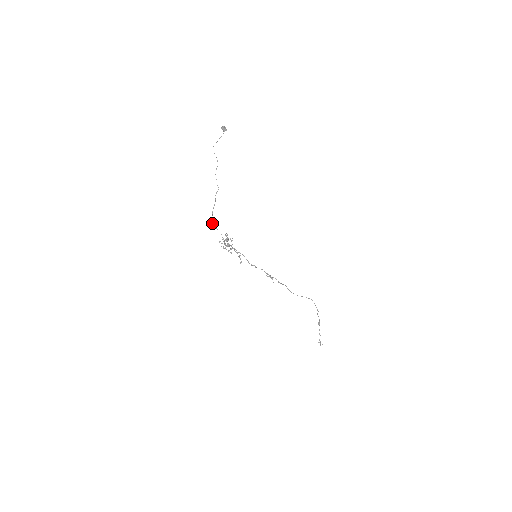
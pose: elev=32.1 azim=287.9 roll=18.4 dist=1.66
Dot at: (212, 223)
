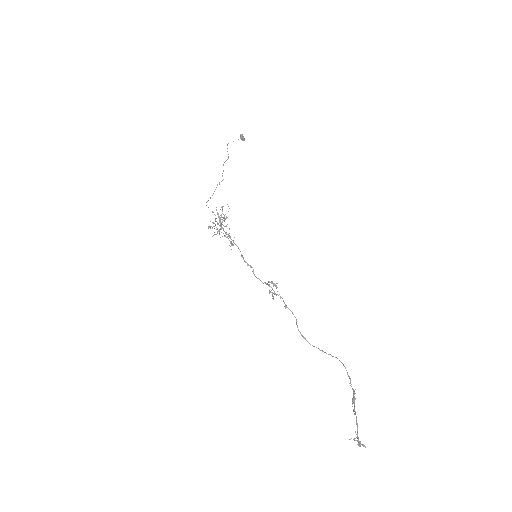
Dot at: occluded
